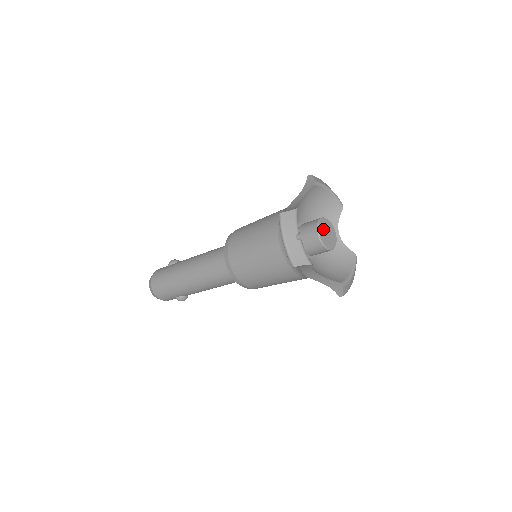
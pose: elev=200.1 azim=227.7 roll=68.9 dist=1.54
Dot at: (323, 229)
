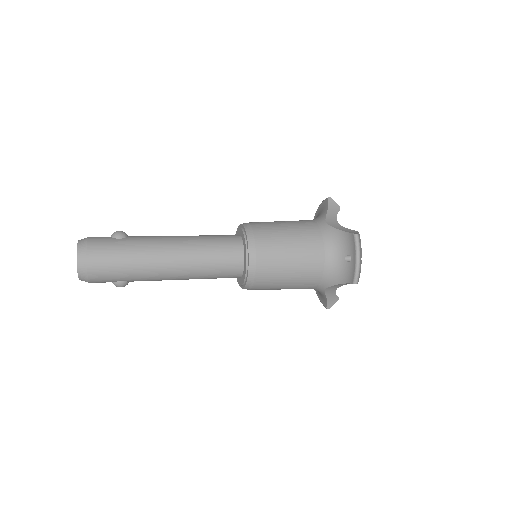
Dot at: occluded
